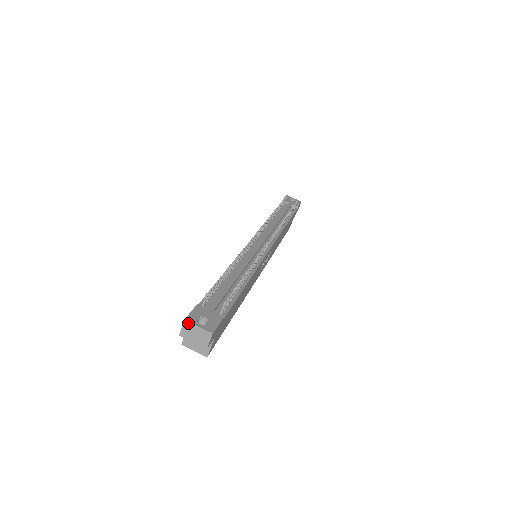
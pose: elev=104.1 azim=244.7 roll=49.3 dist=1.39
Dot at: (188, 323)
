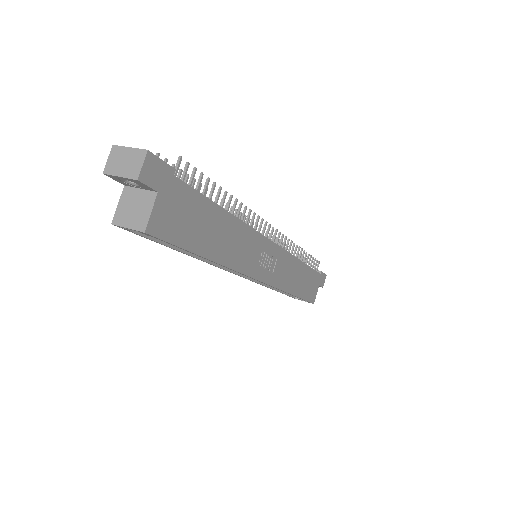
Dot at: (117, 148)
